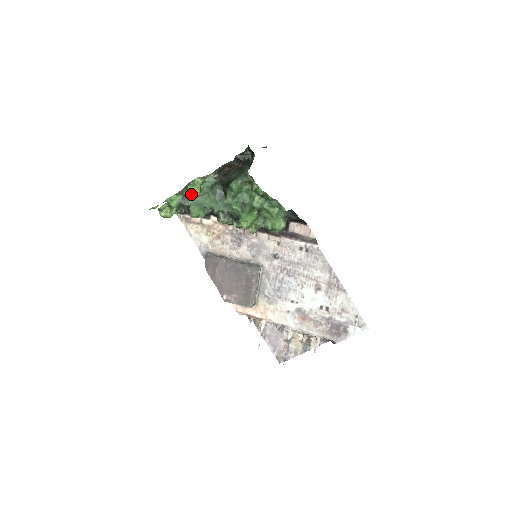
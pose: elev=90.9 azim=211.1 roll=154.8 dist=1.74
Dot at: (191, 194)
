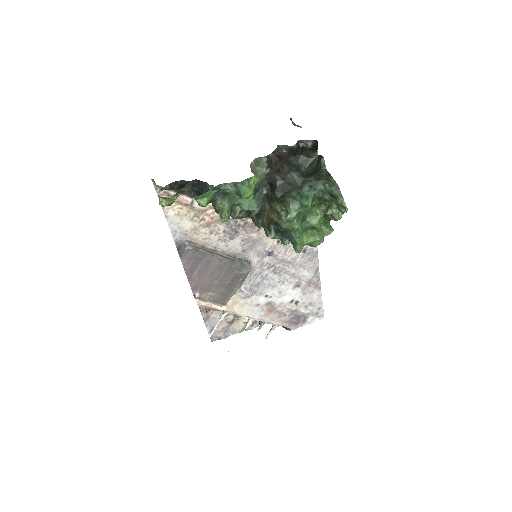
Dot at: (235, 193)
